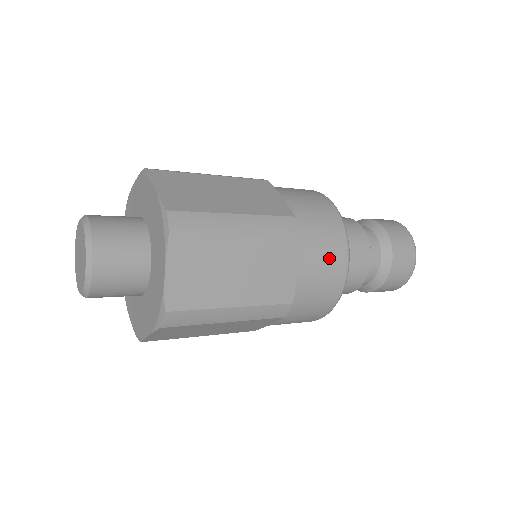
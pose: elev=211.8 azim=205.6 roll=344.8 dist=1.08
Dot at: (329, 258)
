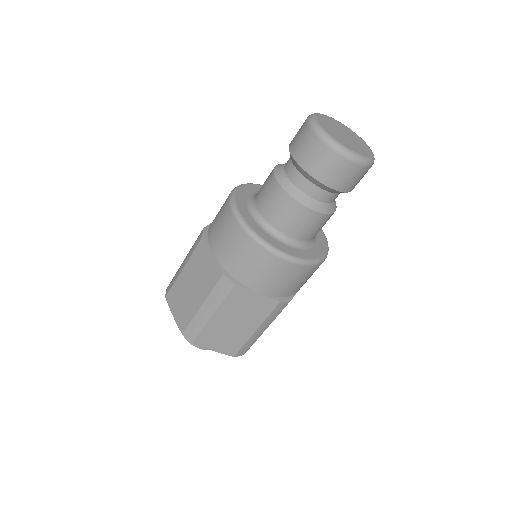
Dot at: (266, 269)
